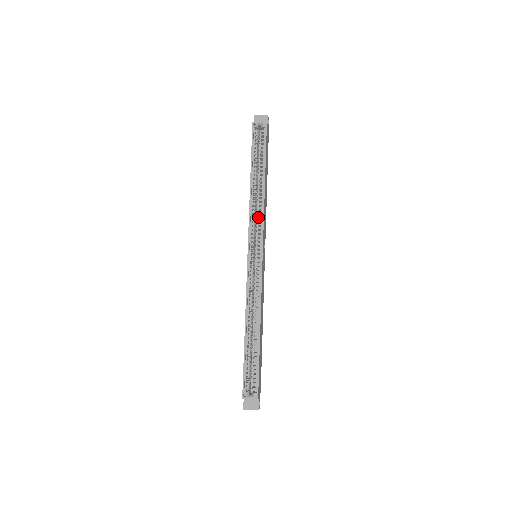
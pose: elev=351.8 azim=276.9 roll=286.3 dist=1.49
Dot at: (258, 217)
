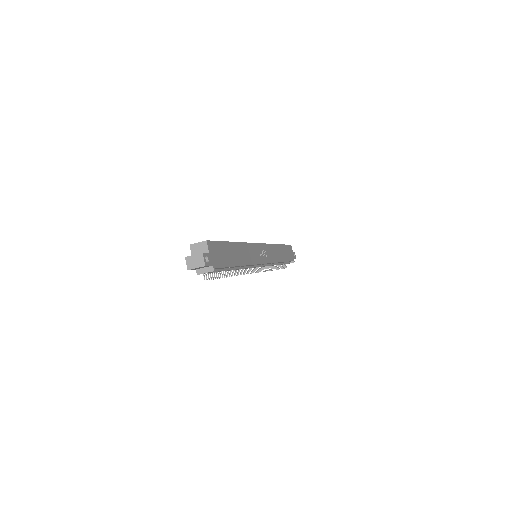
Dot at: occluded
